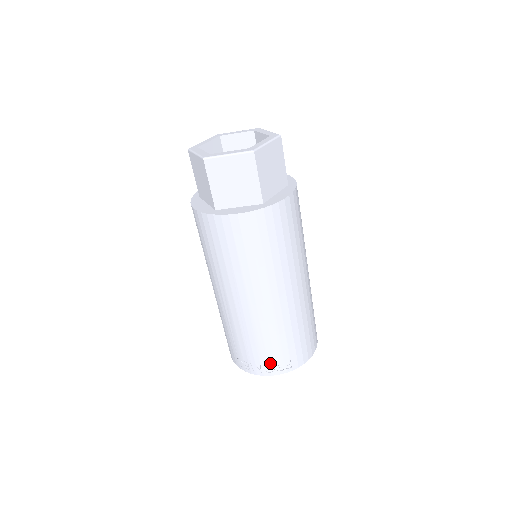
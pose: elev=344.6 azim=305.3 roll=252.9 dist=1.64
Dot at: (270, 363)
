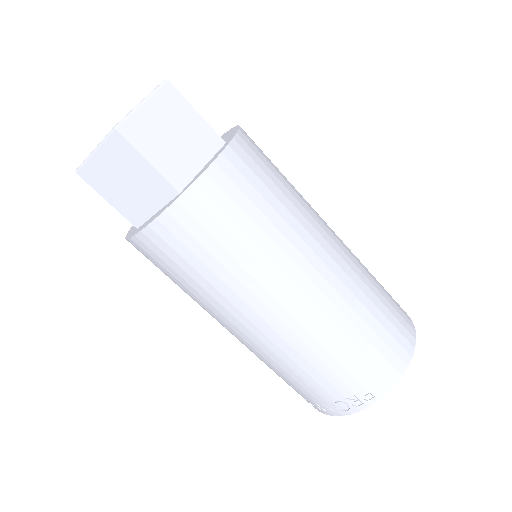
Dot at: (337, 399)
